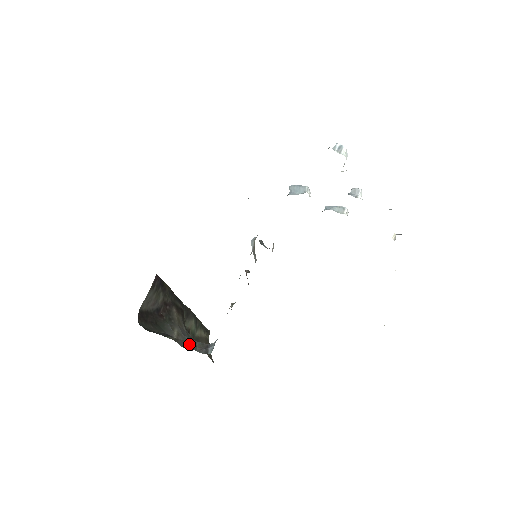
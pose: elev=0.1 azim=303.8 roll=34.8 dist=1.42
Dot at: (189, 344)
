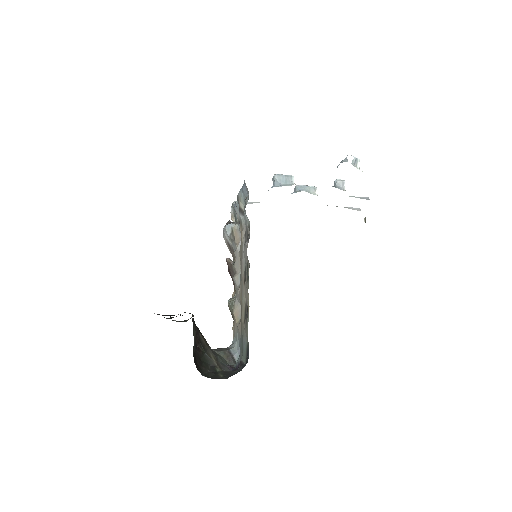
Dot at: (222, 362)
